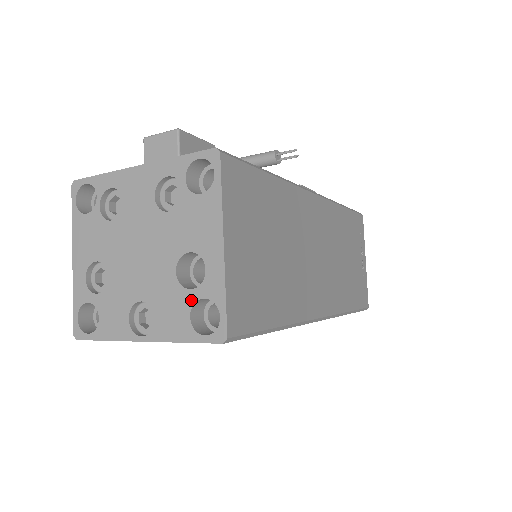
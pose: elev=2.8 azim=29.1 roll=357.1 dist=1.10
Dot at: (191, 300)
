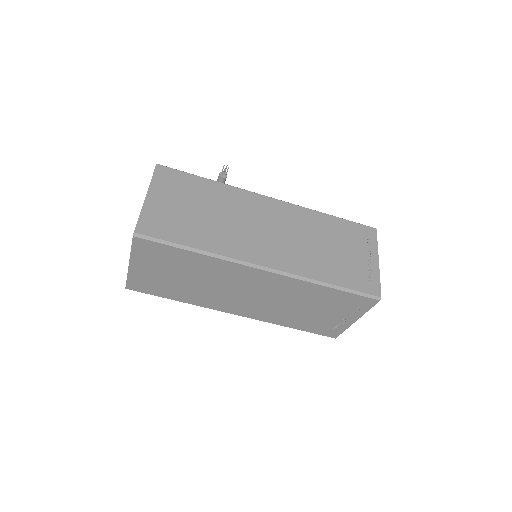
Dot at: occluded
